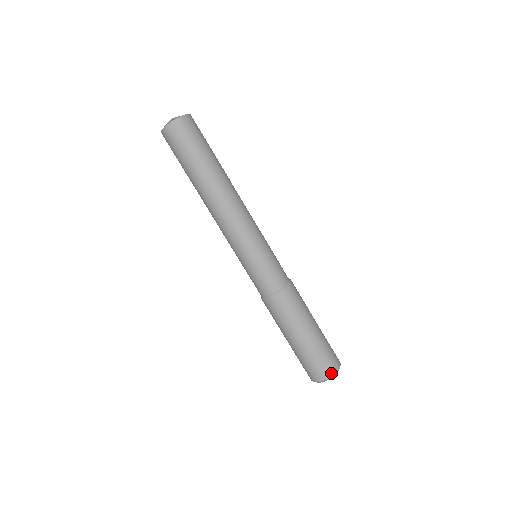
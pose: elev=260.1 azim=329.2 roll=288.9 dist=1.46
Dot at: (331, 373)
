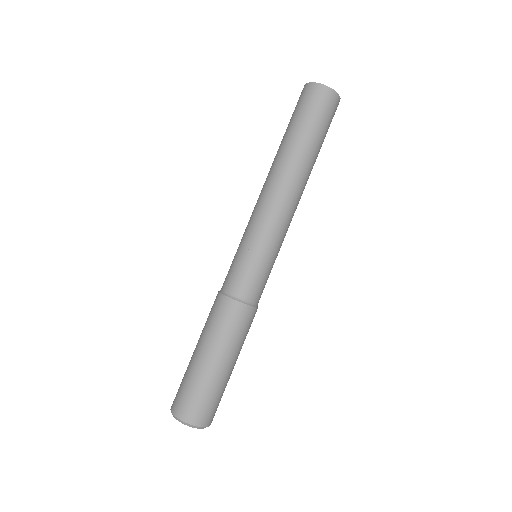
Dot at: (181, 415)
